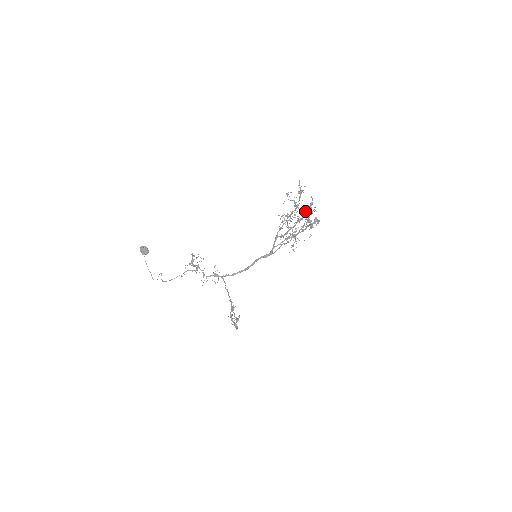
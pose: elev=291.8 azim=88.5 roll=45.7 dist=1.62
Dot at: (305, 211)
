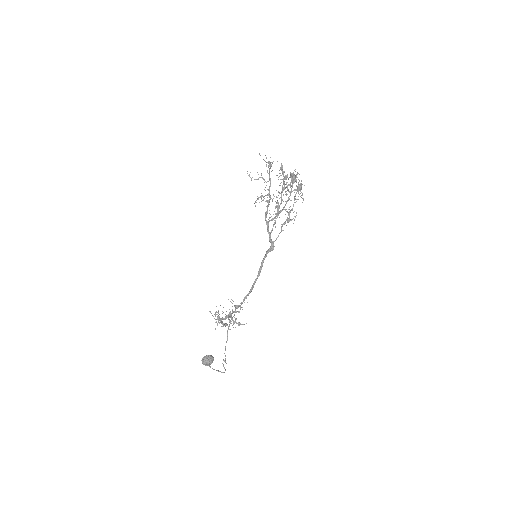
Dot at: (280, 179)
